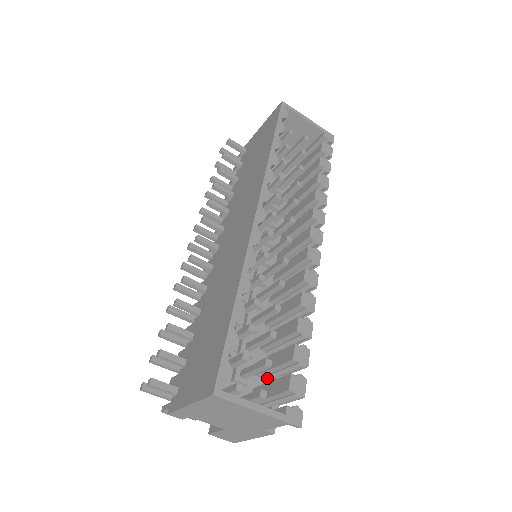
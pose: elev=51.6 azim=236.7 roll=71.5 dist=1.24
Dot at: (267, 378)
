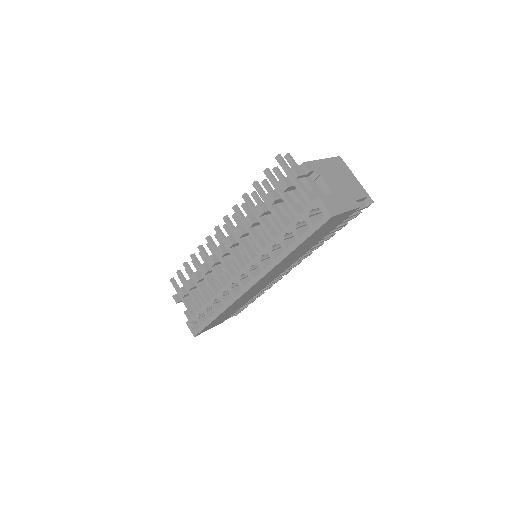
Dot at: occluded
